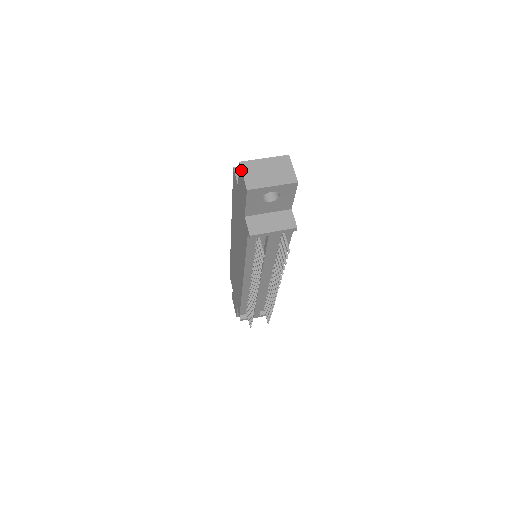
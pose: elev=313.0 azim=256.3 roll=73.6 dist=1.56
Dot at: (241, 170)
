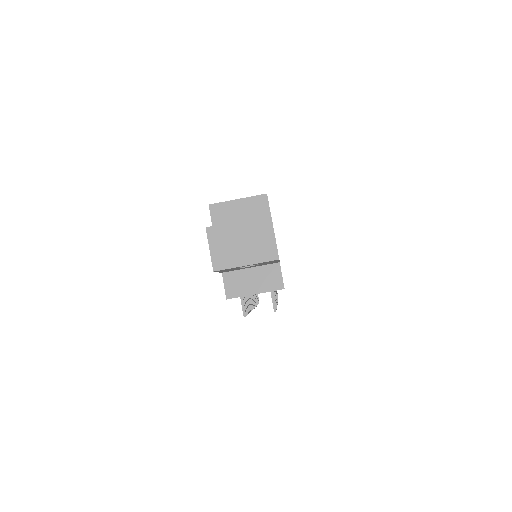
Dot at: occluded
